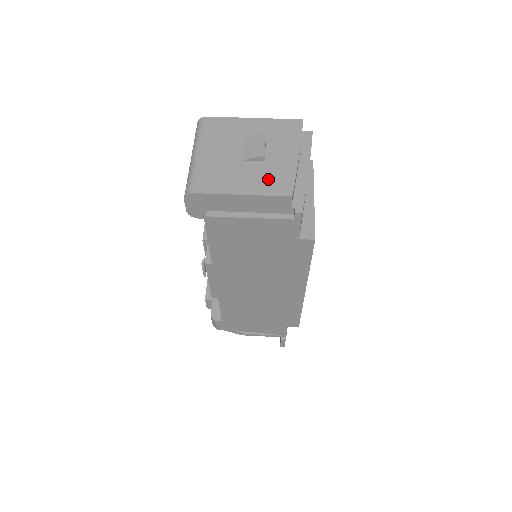
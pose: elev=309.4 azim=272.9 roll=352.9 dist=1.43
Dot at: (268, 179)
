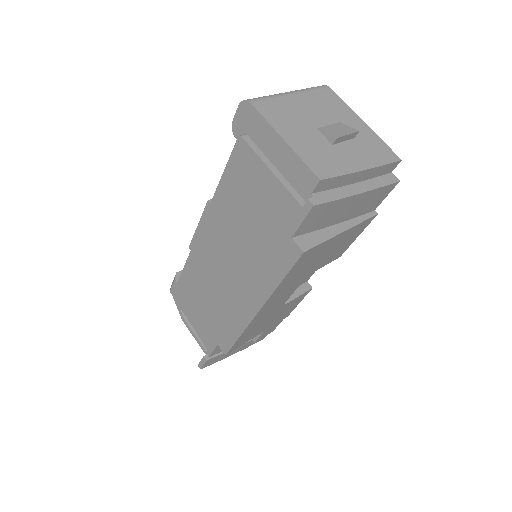
Dot at: (318, 154)
